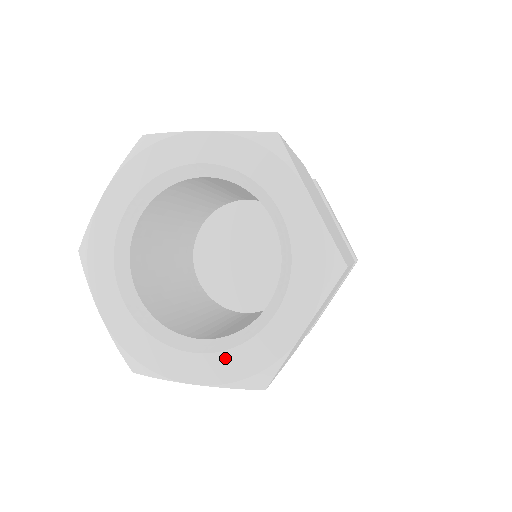
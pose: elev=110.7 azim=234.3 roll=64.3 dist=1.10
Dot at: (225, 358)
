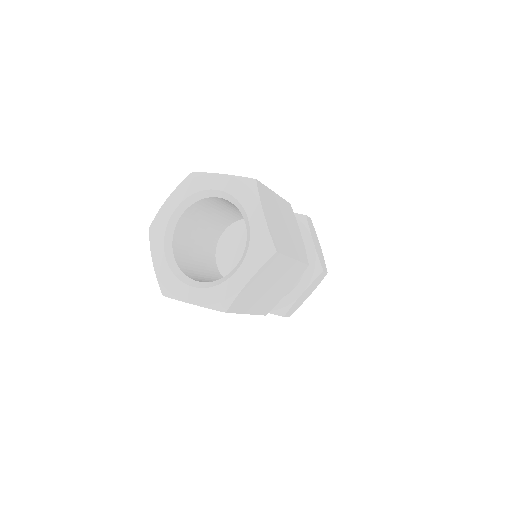
Dot at: (208, 291)
